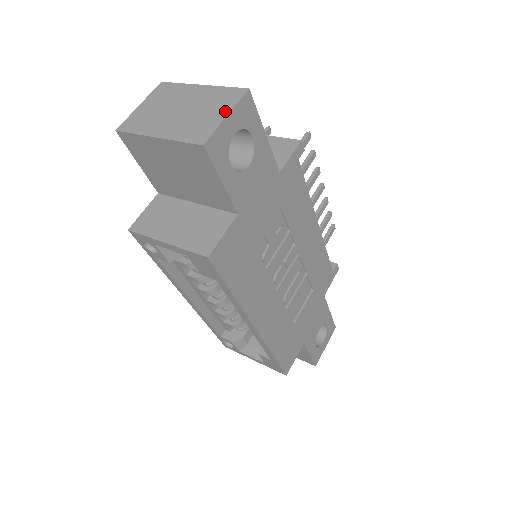
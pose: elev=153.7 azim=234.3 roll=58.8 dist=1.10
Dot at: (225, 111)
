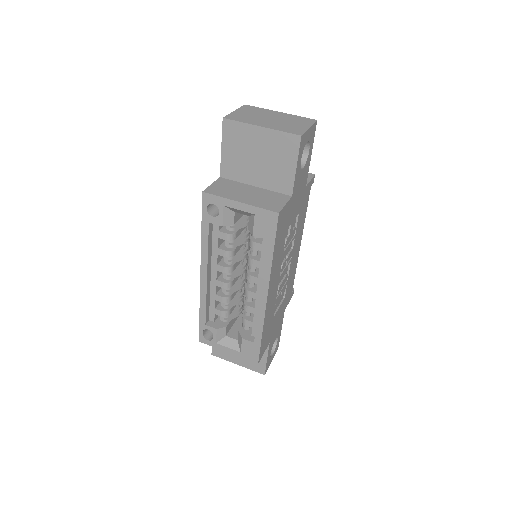
Dot at: (307, 125)
